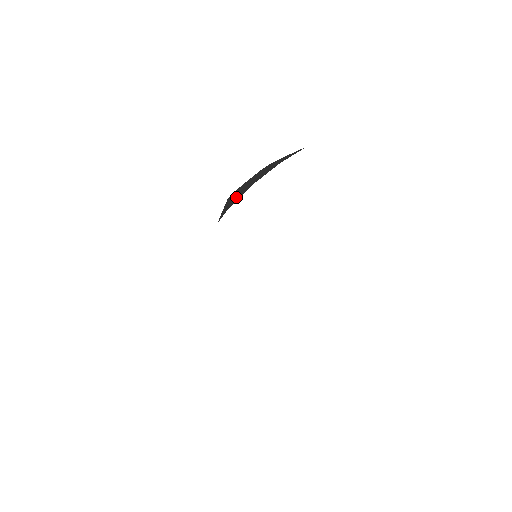
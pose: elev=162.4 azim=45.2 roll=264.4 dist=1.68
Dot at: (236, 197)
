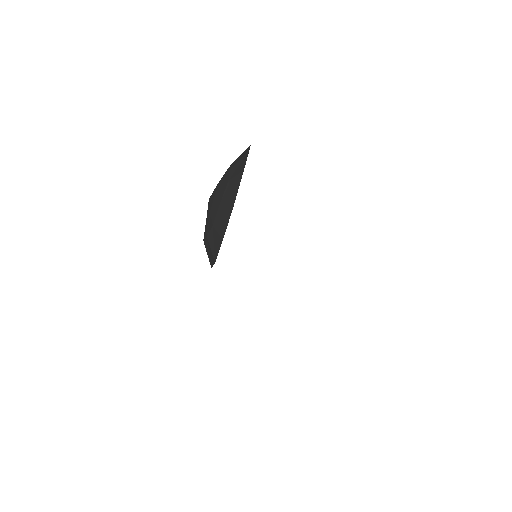
Dot at: (214, 248)
